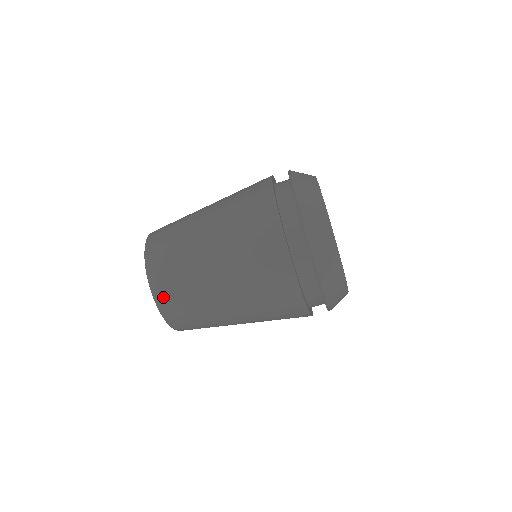
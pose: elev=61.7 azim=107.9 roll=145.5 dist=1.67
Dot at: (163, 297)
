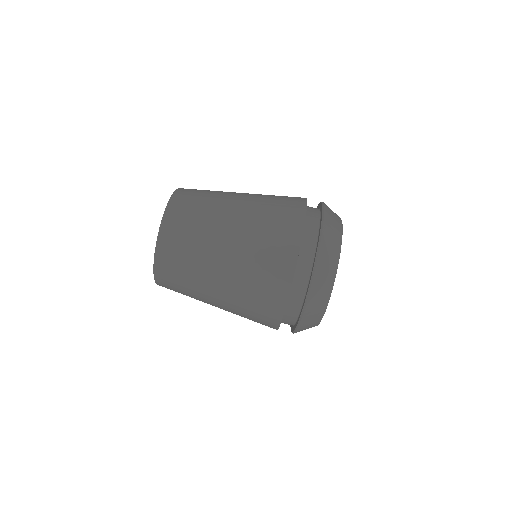
Dot at: (181, 196)
